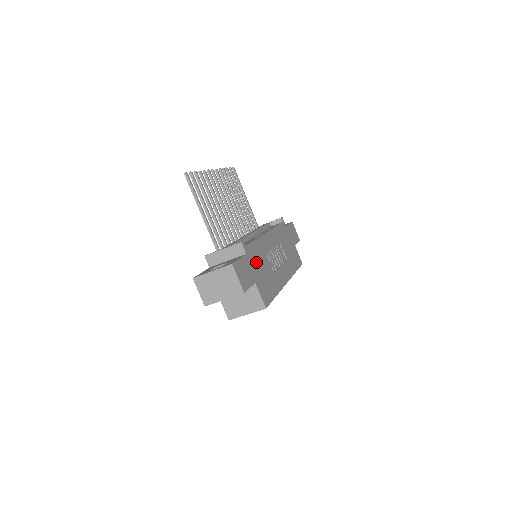
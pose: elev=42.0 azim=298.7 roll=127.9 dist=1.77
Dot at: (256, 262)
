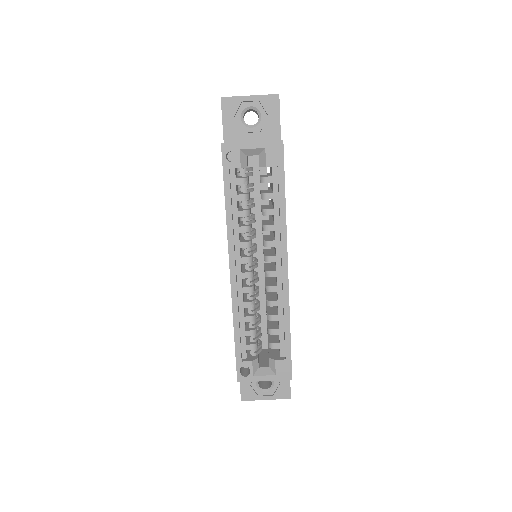
Dot at: occluded
